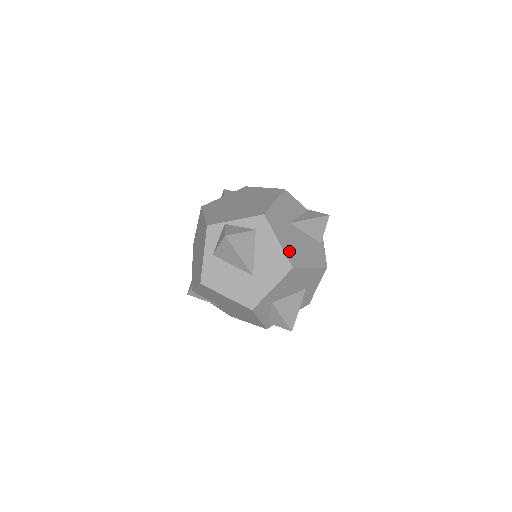
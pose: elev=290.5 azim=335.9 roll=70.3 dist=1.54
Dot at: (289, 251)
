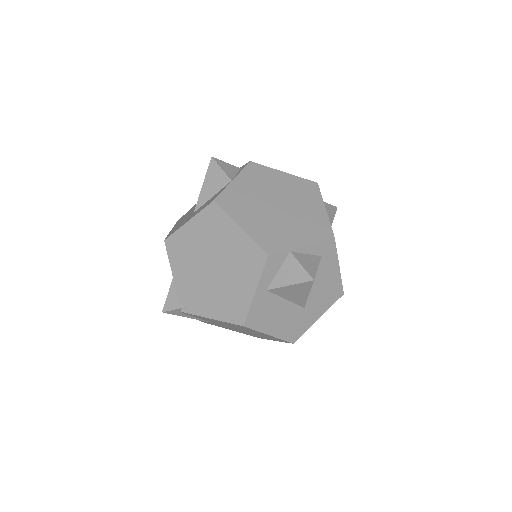
Dot at: occluded
